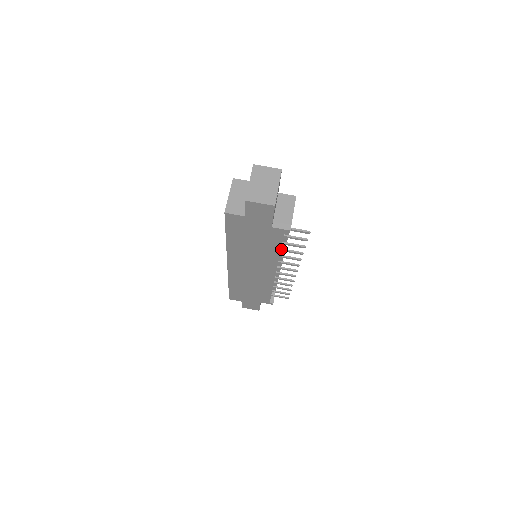
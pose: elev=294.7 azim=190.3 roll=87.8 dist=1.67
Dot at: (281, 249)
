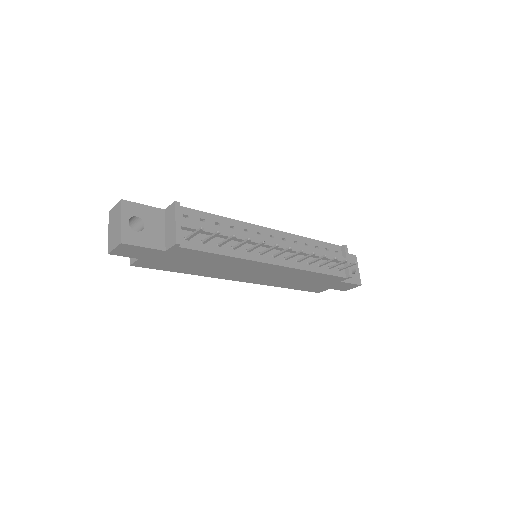
Dot at: (232, 248)
